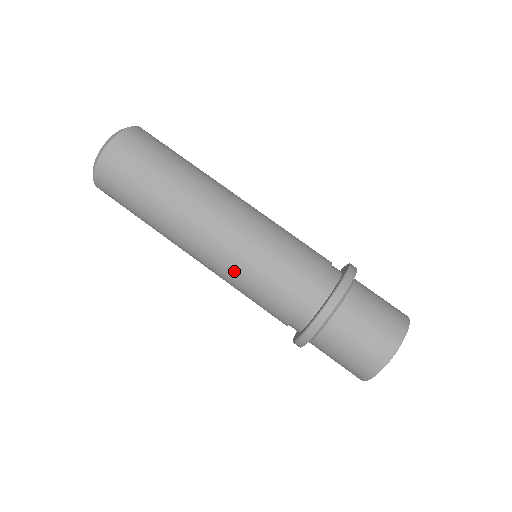
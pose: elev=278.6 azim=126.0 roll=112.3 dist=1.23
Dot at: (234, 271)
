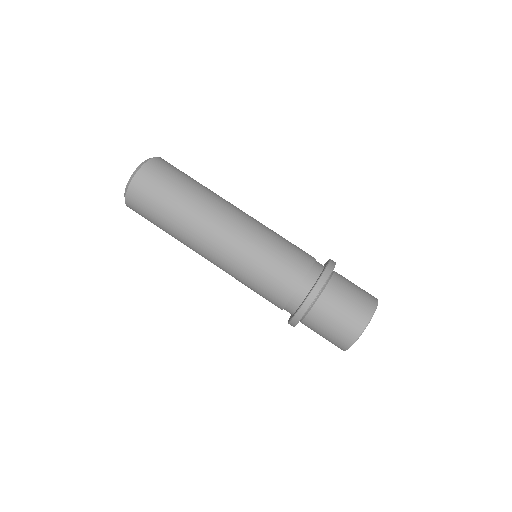
Dot at: (245, 258)
